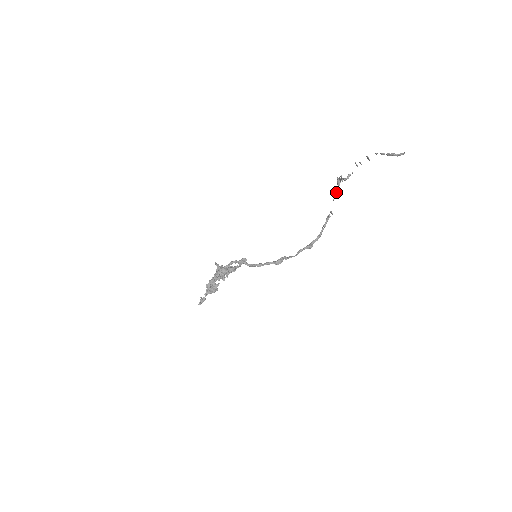
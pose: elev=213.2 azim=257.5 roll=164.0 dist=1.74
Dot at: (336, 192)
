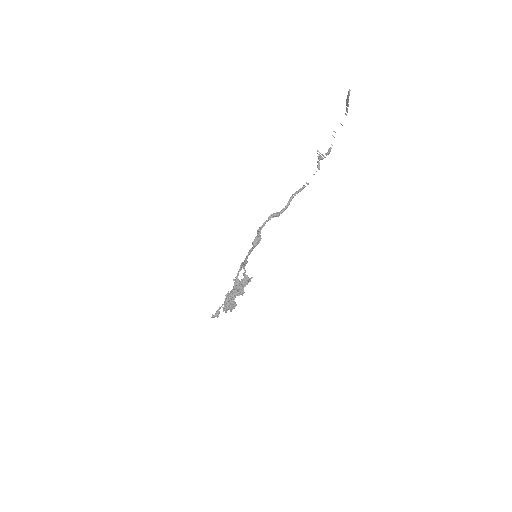
Dot at: occluded
